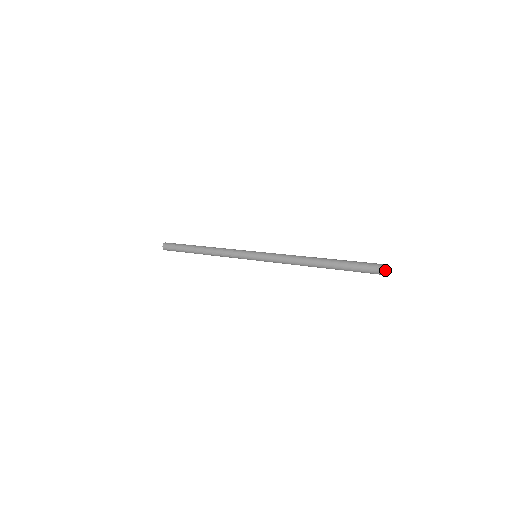
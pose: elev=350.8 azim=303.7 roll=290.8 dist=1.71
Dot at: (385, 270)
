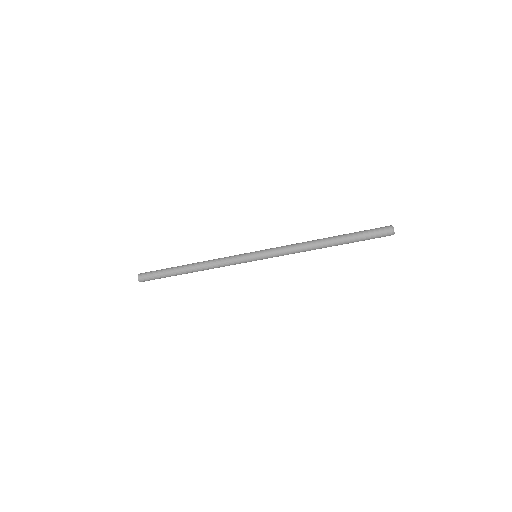
Dot at: (393, 230)
